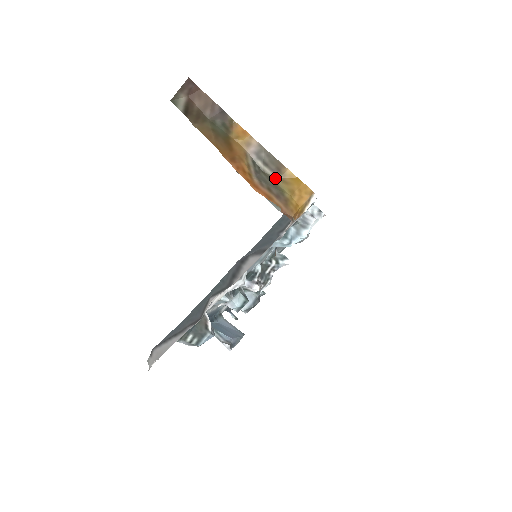
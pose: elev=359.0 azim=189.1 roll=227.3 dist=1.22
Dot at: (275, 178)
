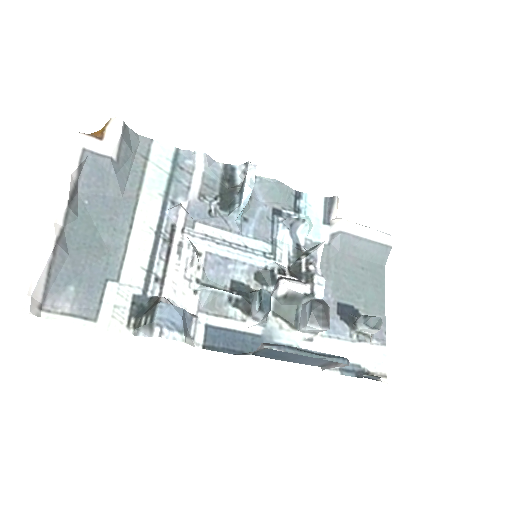
Dot at: occluded
